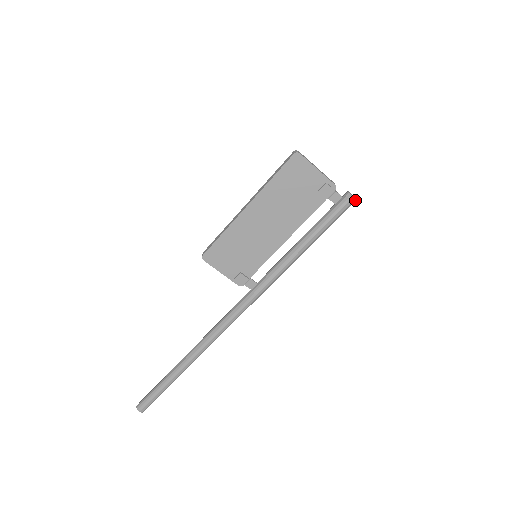
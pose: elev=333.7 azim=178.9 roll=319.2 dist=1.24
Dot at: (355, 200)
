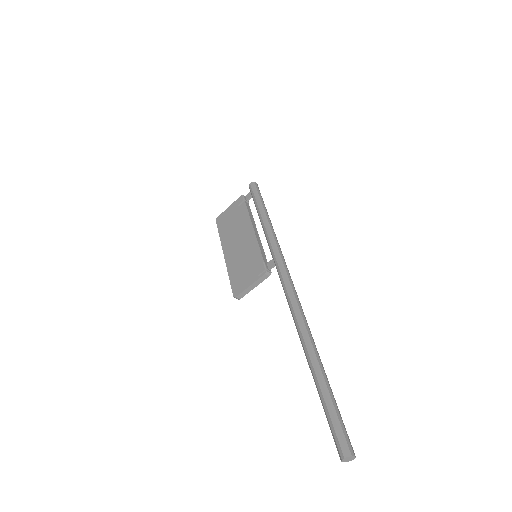
Dot at: (254, 183)
